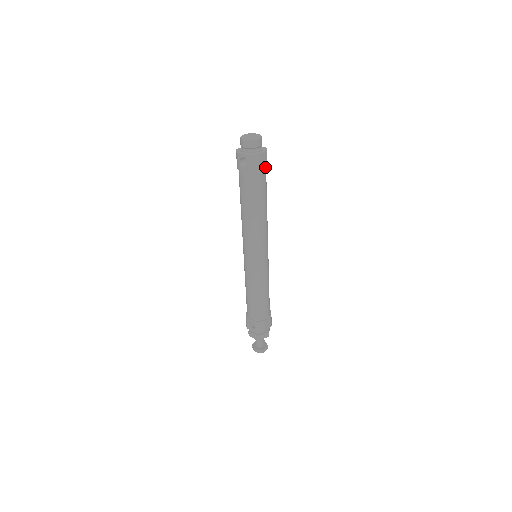
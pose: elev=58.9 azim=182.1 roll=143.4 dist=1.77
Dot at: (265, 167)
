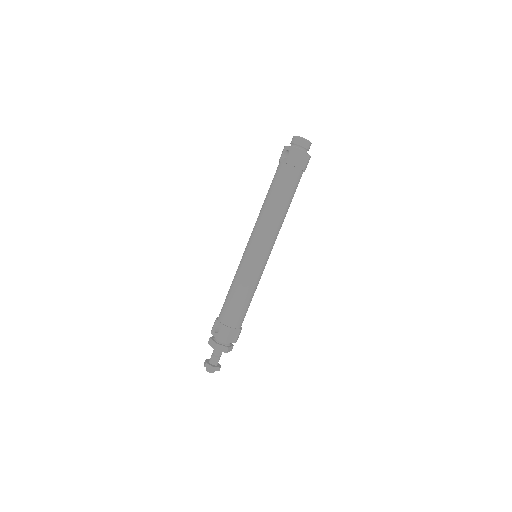
Dot at: (302, 169)
